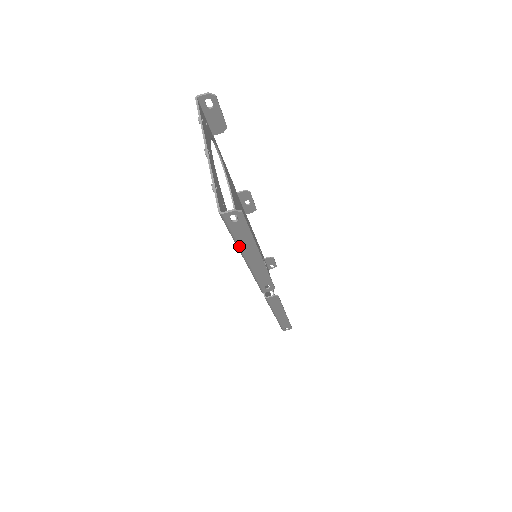
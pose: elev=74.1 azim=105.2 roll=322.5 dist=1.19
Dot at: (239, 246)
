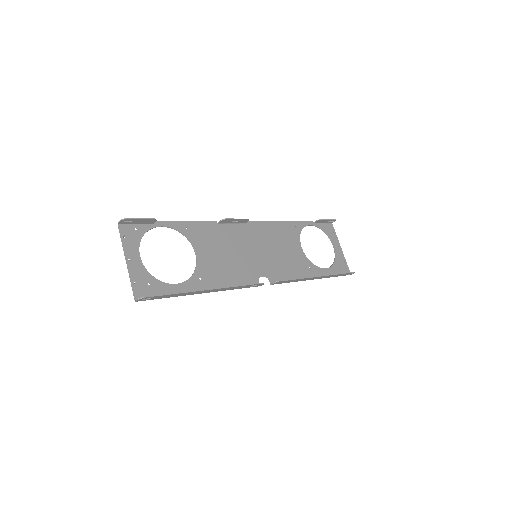
Dot at: occluded
